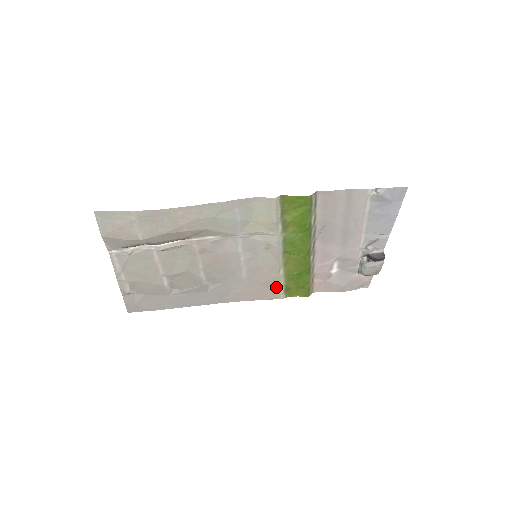
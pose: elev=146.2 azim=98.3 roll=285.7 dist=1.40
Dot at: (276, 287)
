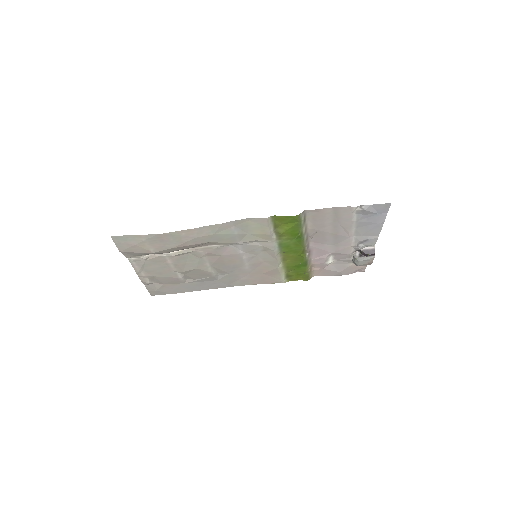
Dot at: (278, 275)
